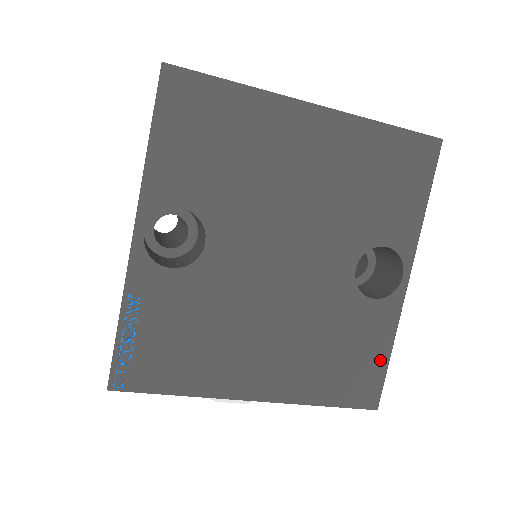
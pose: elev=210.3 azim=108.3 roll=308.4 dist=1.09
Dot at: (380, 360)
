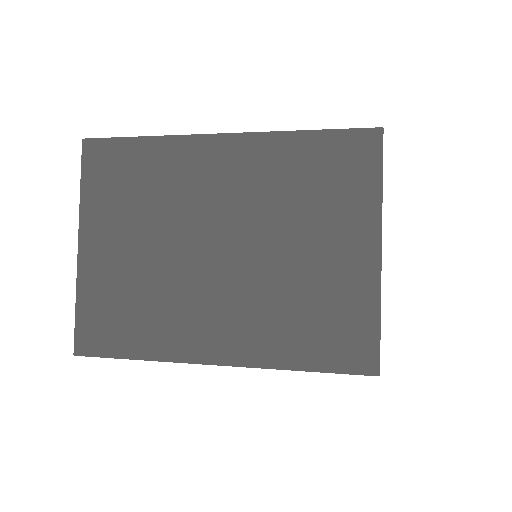
Dot at: occluded
